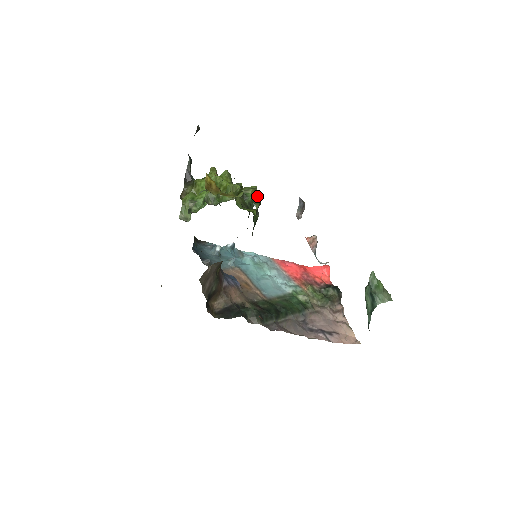
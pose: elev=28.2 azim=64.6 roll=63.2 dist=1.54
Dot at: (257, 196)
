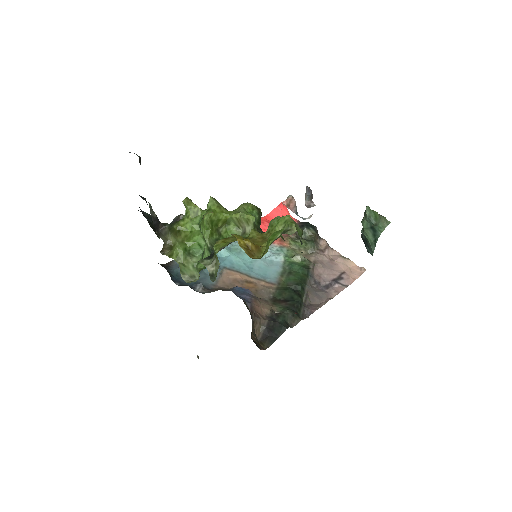
Dot at: (297, 227)
